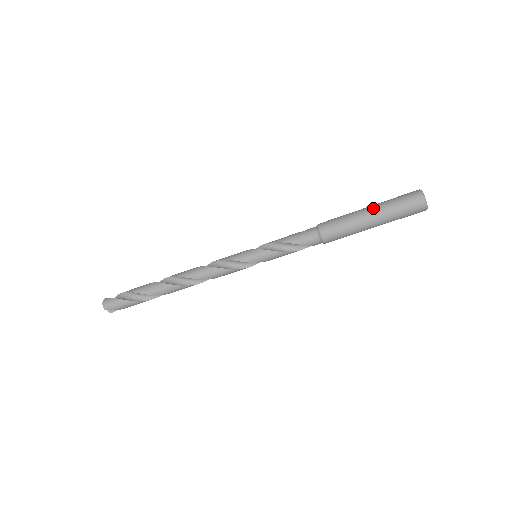
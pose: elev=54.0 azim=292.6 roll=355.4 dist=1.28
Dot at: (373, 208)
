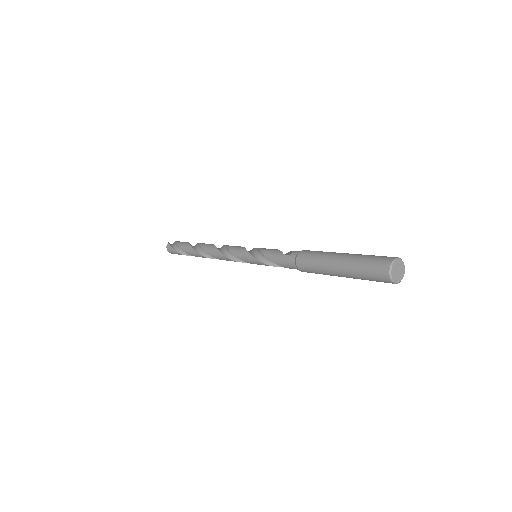
Dot at: (341, 265)
